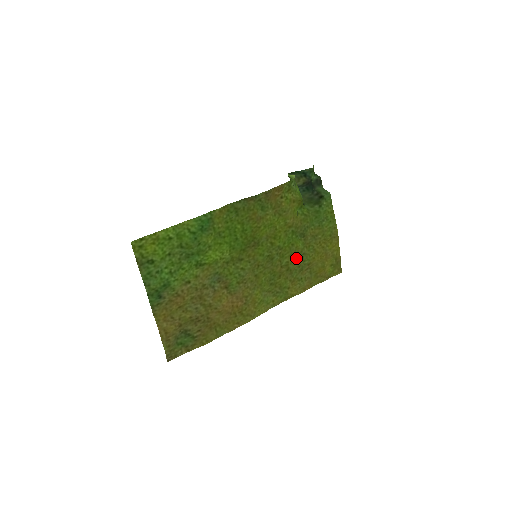
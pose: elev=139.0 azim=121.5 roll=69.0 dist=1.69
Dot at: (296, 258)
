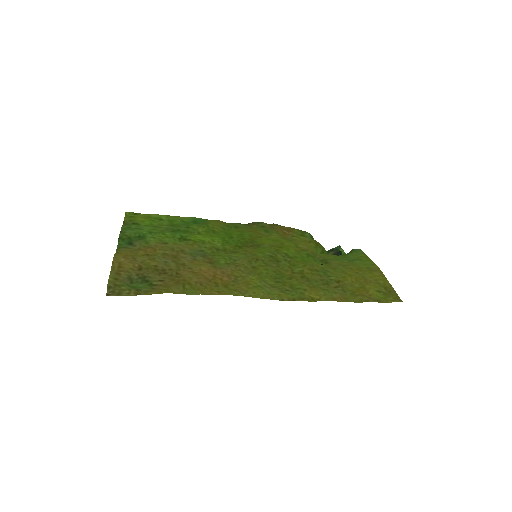
Dot at: (315, 272)
